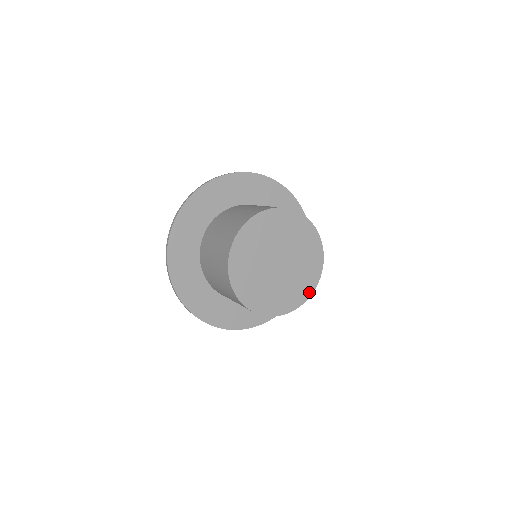
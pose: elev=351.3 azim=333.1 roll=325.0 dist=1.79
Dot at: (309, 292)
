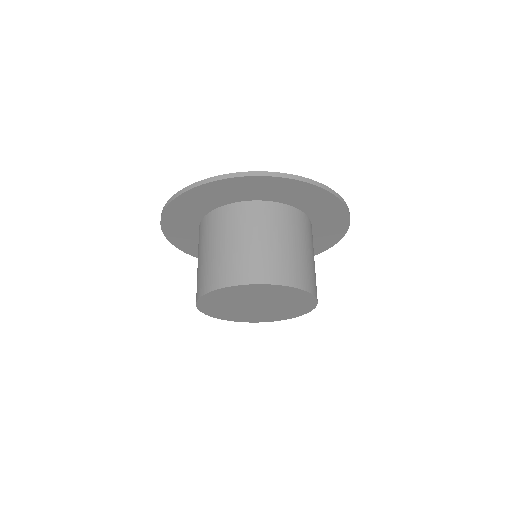
Dot at: (312, 305)
